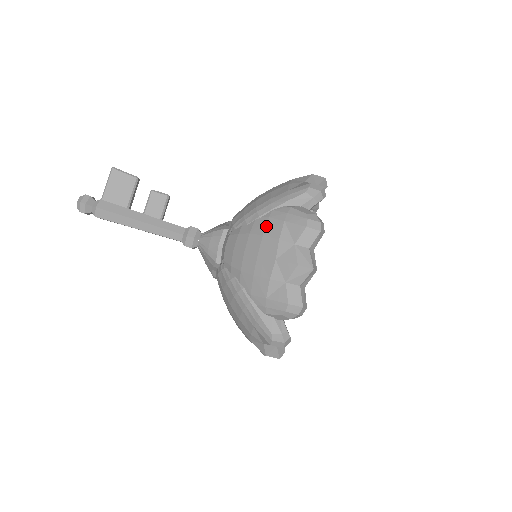
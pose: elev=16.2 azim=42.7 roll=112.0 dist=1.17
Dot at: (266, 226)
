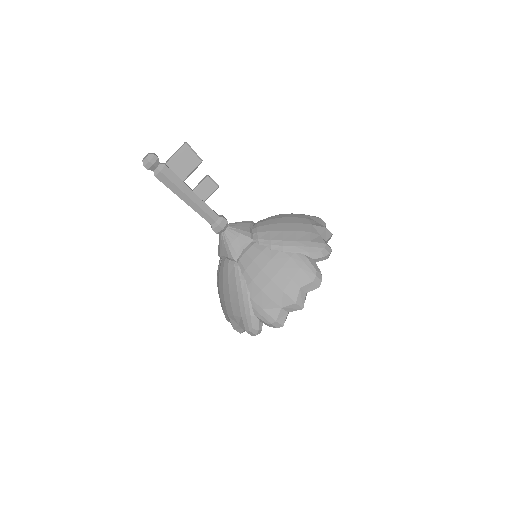
Dot at: (286, 263)
